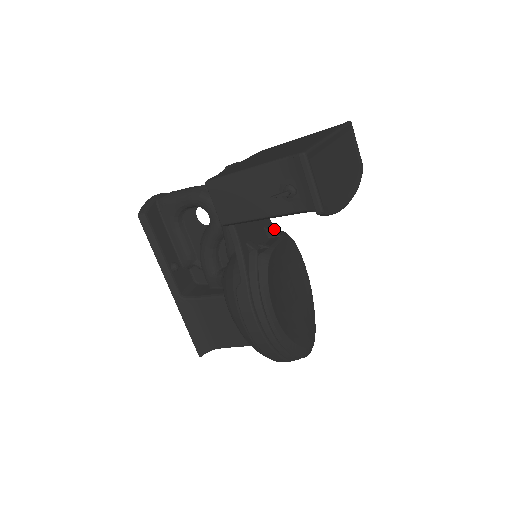
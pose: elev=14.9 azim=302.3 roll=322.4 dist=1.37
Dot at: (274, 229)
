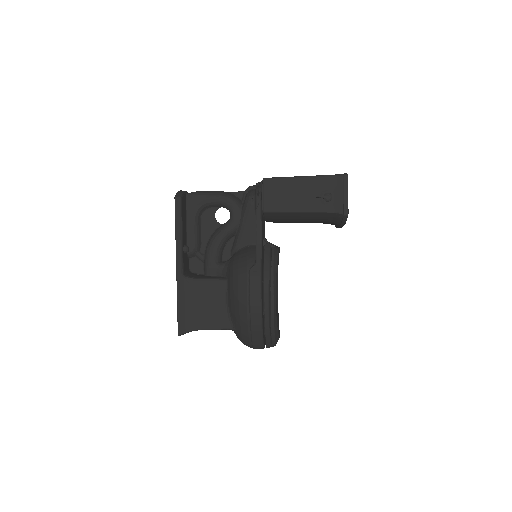
Dot at: (269, 242)
